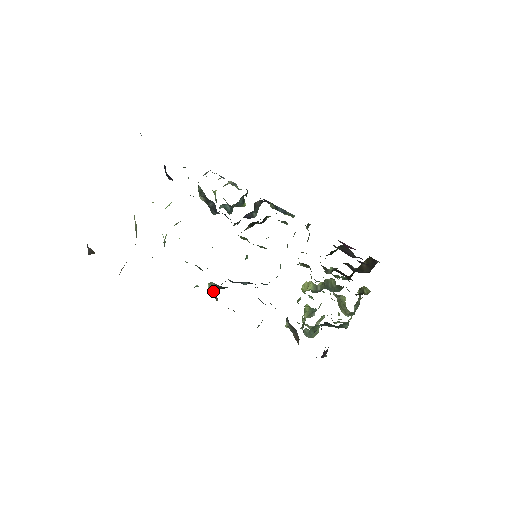
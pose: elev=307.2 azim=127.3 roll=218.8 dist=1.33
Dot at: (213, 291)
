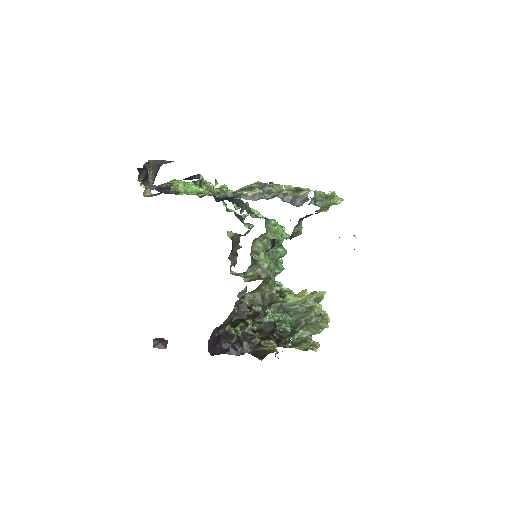
Dot at: (236, 233)
